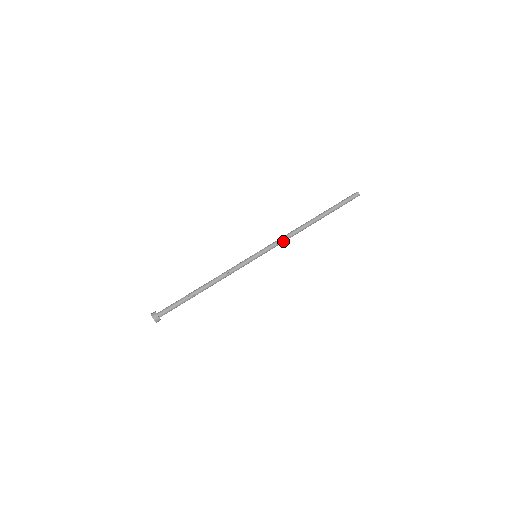
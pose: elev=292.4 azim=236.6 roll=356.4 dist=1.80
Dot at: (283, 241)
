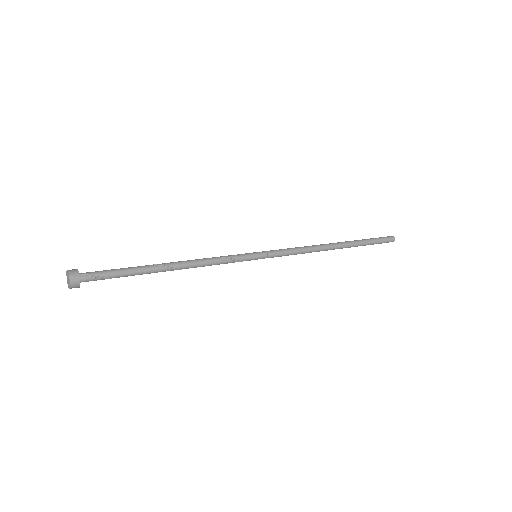
Dot at: (295, 248)
